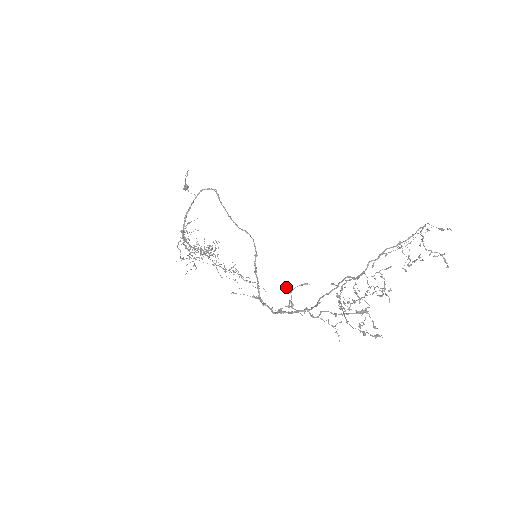
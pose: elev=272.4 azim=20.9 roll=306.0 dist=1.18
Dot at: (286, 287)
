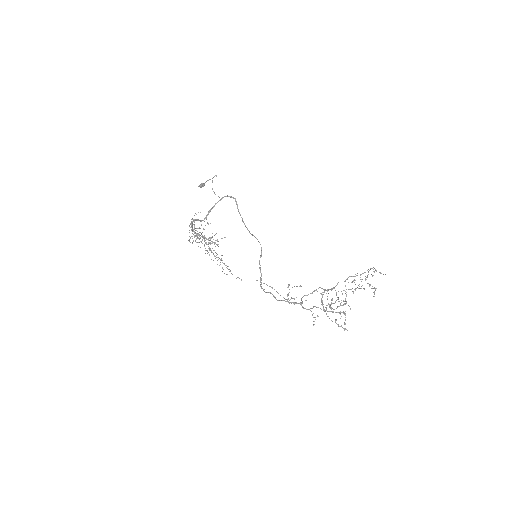
Dot at: (289, 285)
